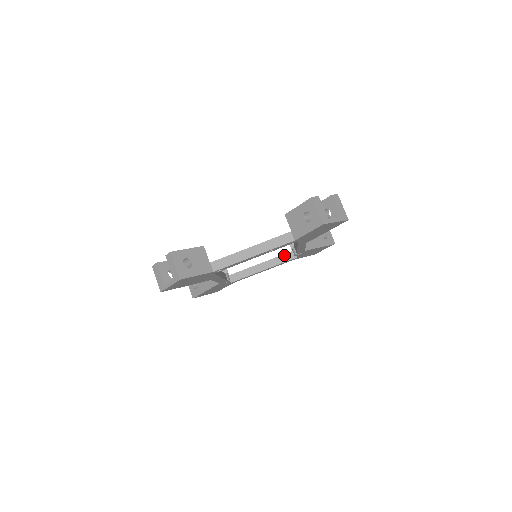
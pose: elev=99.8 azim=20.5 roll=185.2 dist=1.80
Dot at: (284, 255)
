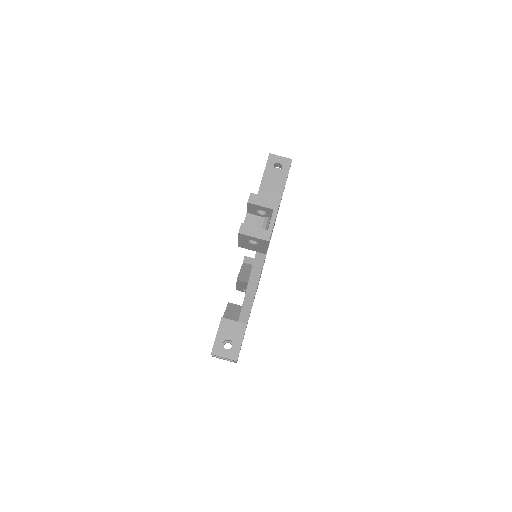
Dot at: occluded
